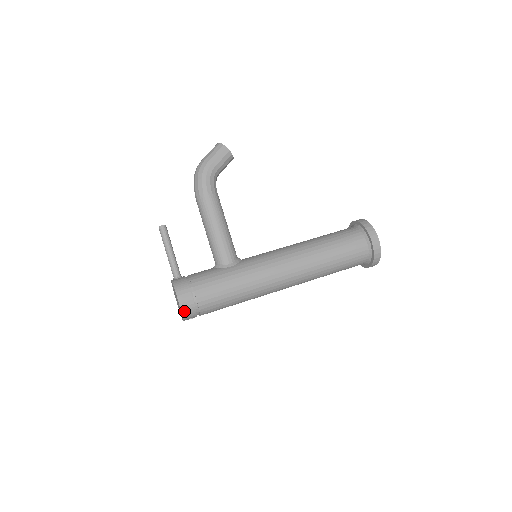
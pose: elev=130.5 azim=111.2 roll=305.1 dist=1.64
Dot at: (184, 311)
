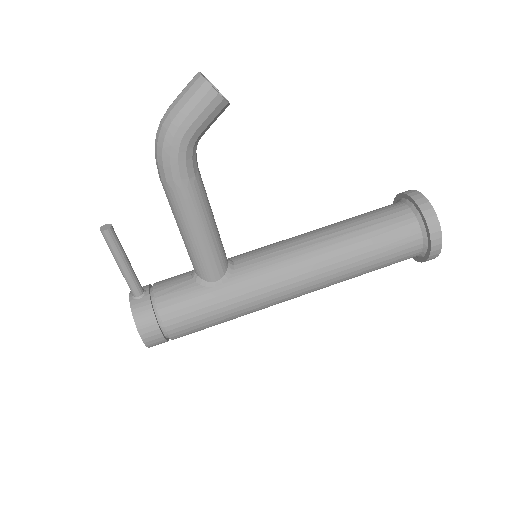
Dot at: (151, 346)
